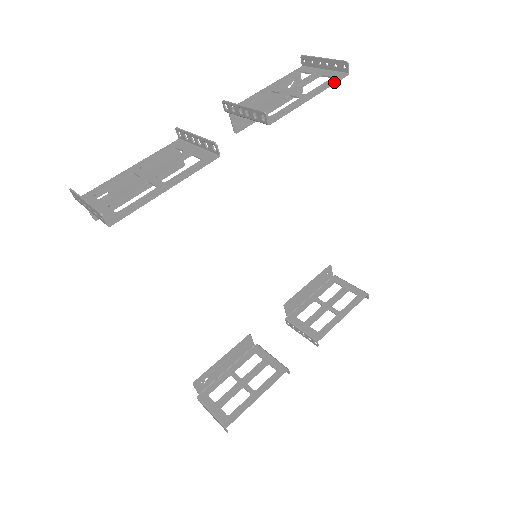
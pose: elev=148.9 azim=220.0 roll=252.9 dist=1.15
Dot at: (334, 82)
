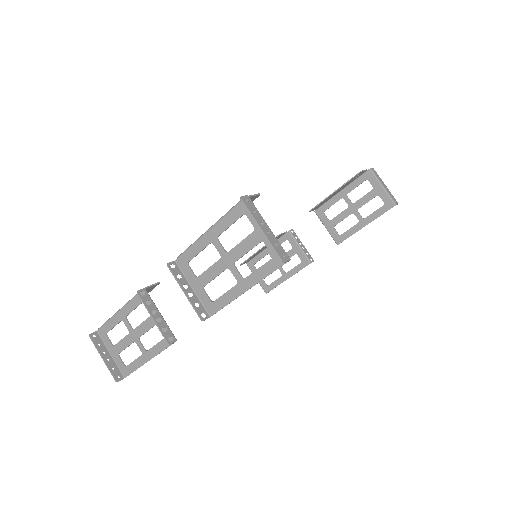
Dot at: (272, 272)
